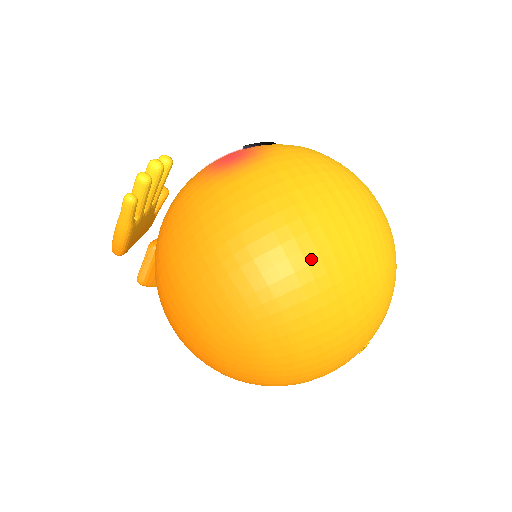
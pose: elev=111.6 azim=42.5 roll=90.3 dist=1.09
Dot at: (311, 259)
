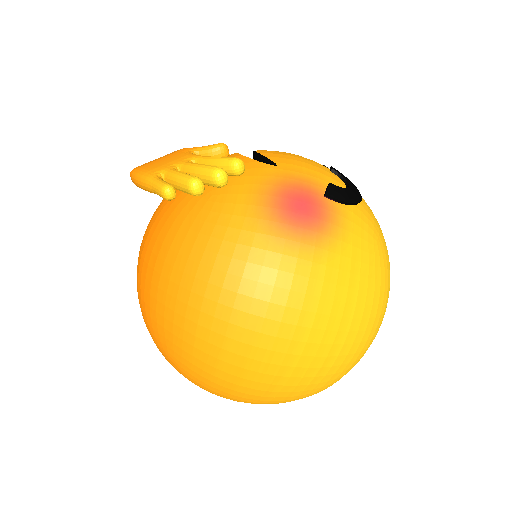
Dot at: (269, 371)
